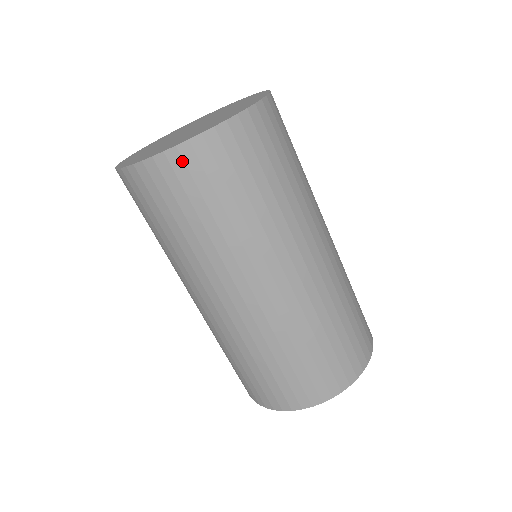
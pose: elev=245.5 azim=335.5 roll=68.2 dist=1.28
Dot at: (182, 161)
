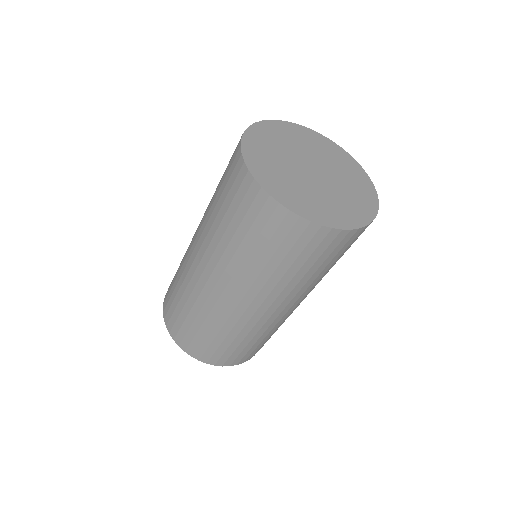
Dot at: (293, 225)
